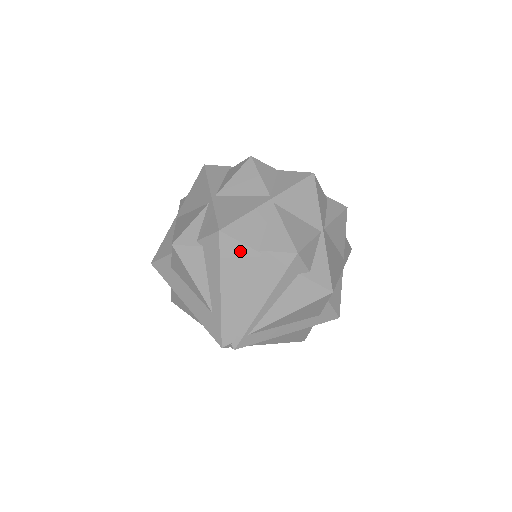
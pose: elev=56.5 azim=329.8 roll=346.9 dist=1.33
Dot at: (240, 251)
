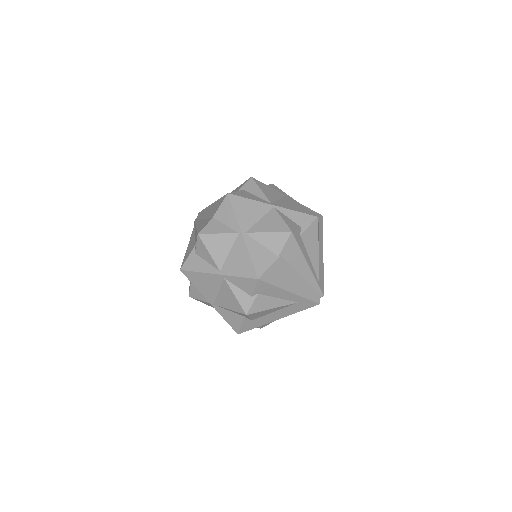
Dot at: (274, 270)
